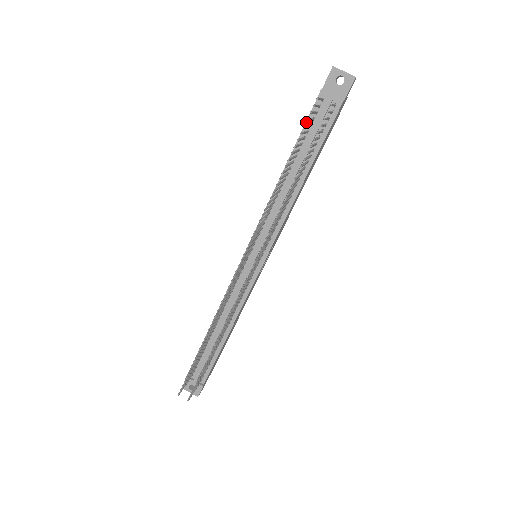
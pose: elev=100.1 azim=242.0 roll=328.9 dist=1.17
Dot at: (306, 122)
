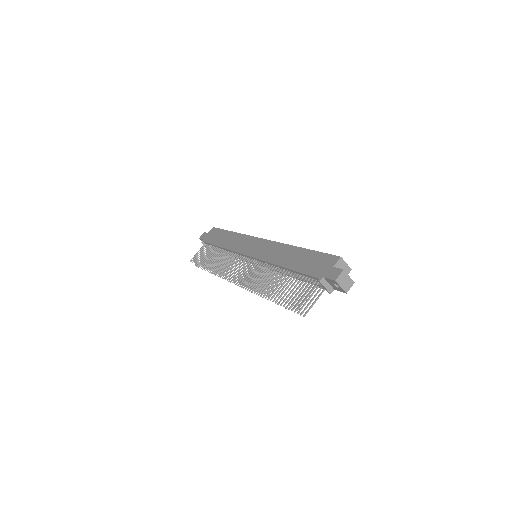
Dot at: (305, 274)
